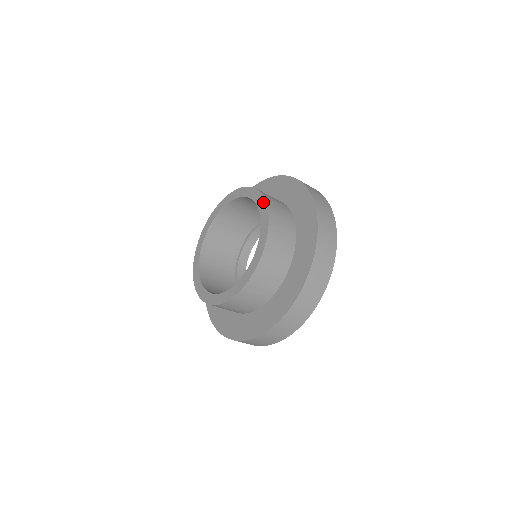
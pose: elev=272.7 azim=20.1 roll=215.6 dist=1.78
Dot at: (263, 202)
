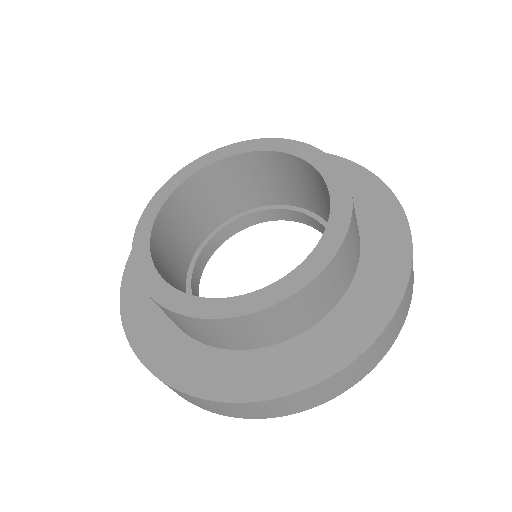
Dot at: (343, 227)
